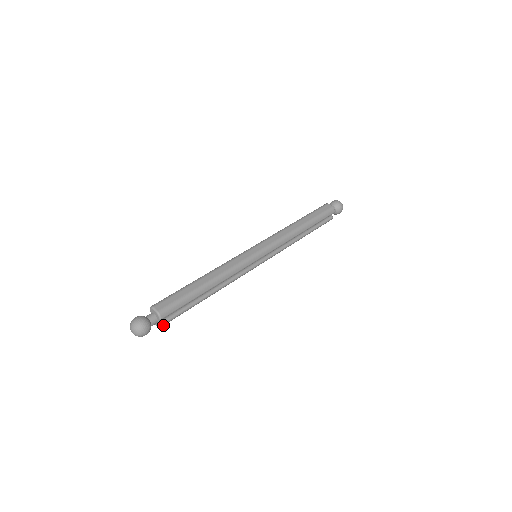
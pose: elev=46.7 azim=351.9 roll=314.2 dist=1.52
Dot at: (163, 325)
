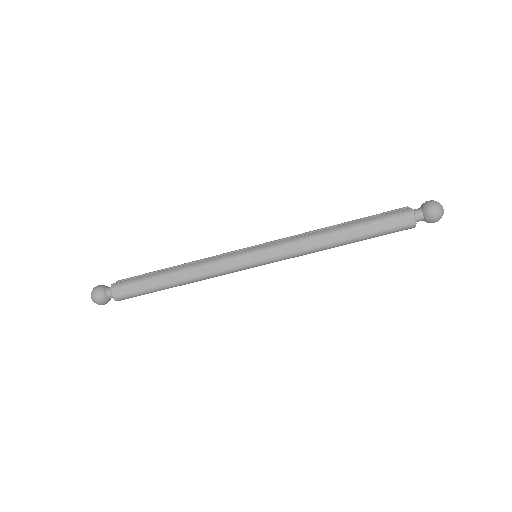
Dot at: occluded
